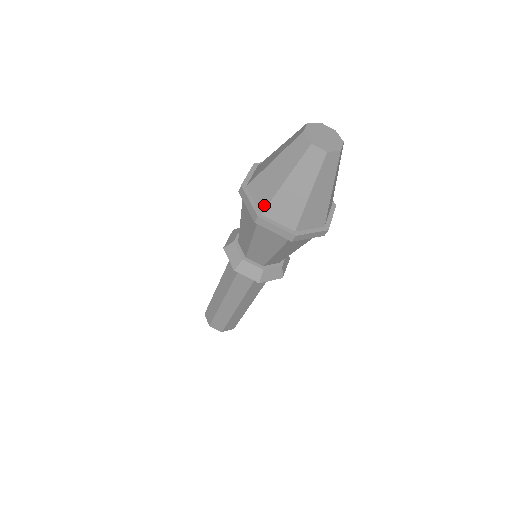
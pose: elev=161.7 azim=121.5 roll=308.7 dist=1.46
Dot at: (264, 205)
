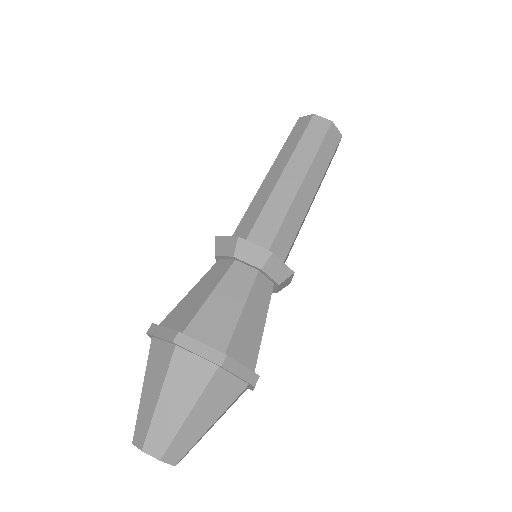
Dot at: occluded
